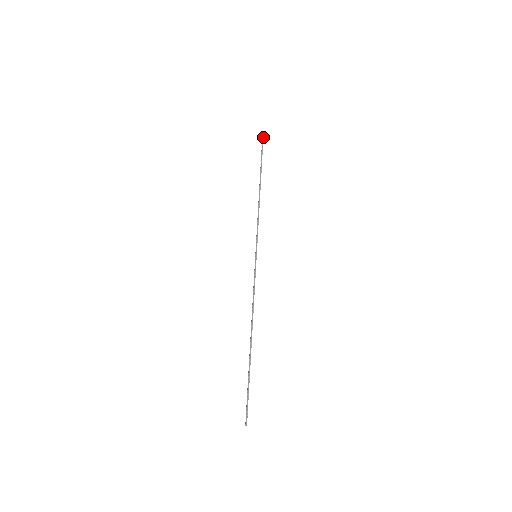
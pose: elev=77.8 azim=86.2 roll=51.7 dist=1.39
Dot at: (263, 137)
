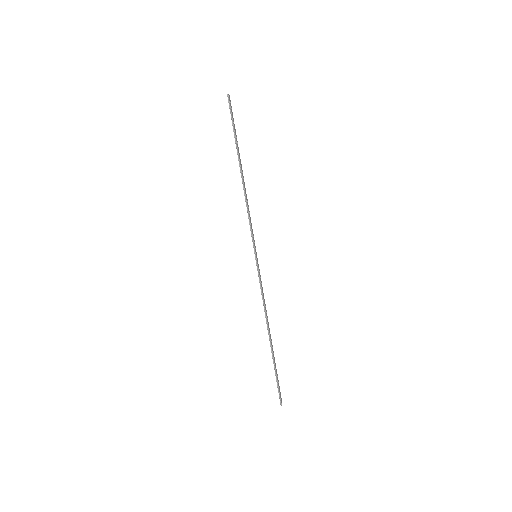
Dot at: (229, 103)
